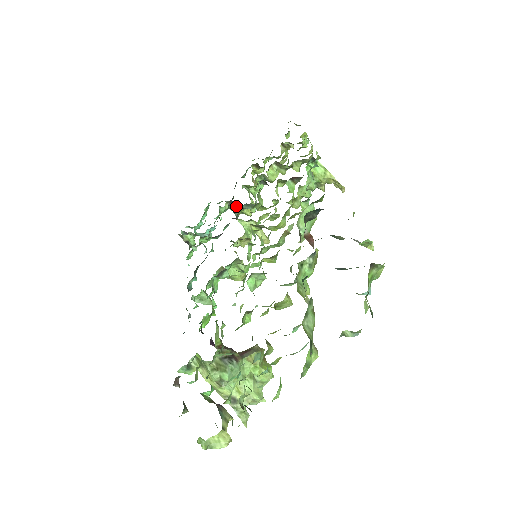
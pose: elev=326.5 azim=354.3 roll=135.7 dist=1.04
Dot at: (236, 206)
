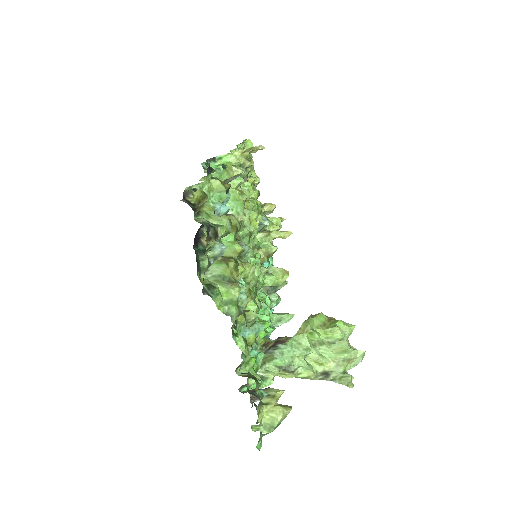
Dot at: occluded
